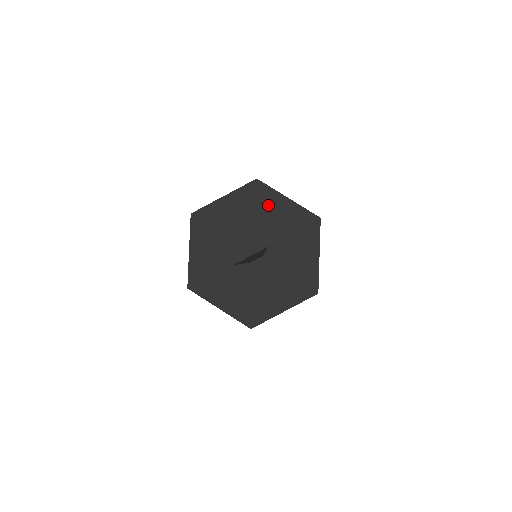
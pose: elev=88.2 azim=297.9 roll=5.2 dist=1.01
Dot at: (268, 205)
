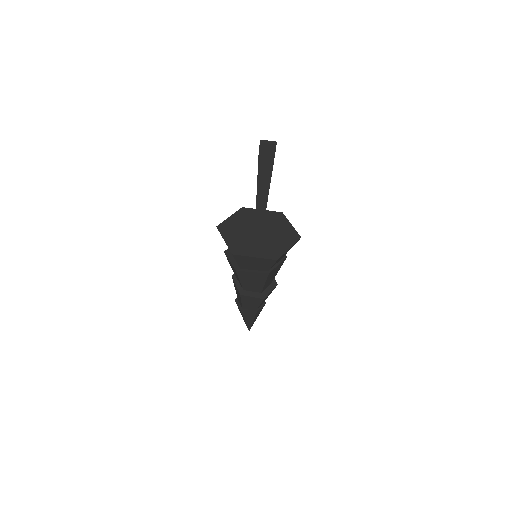
Dot at: (280, 222)
